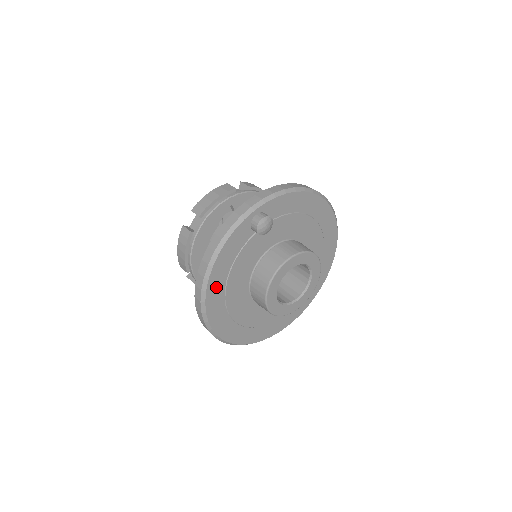
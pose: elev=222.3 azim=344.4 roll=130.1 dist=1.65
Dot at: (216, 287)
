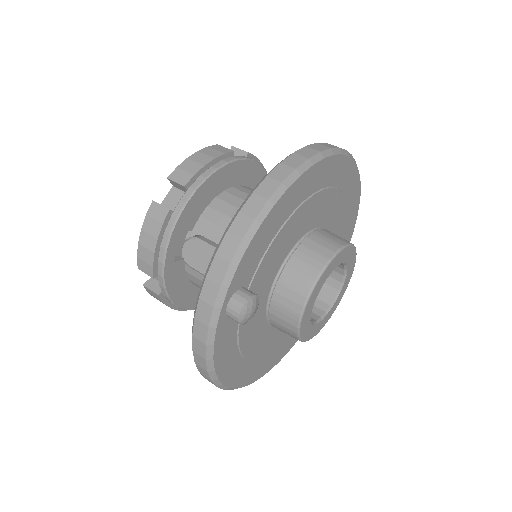
Dot at: (237, 373)
